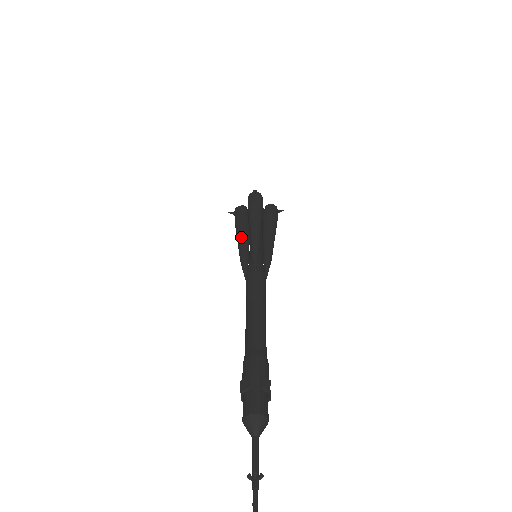
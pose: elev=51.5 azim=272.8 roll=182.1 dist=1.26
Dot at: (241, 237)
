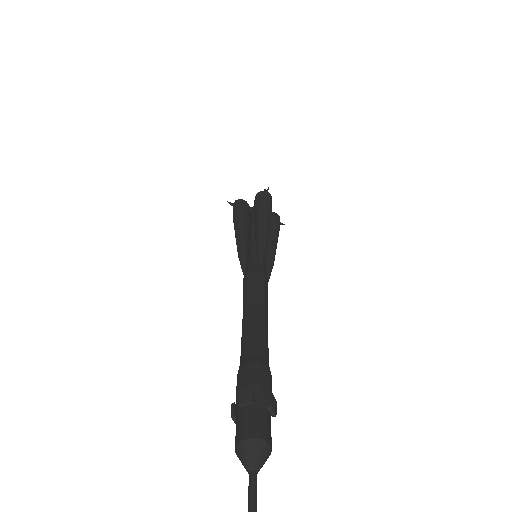
Dot at: (243, 230)
